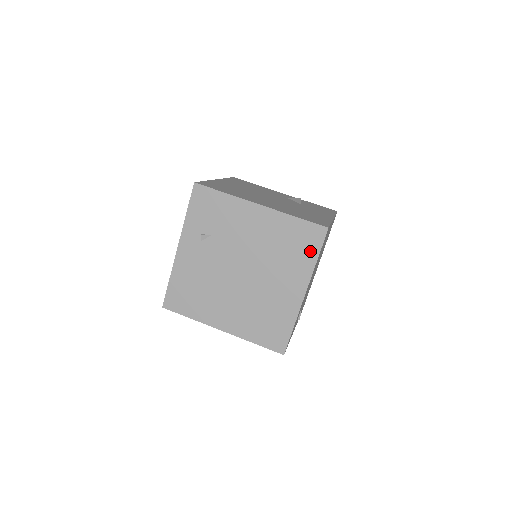
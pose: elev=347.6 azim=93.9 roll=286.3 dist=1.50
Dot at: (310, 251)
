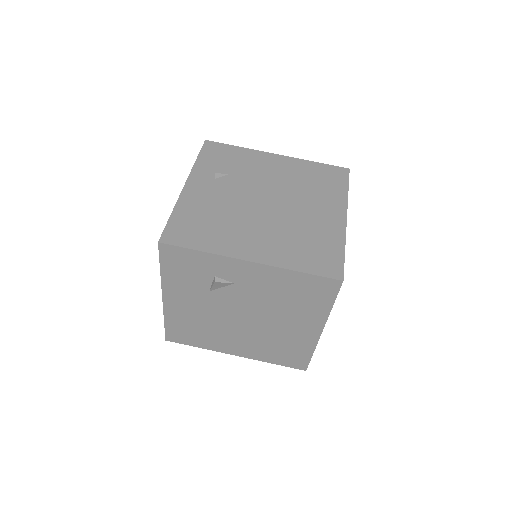
Dot at: (338, 184)
